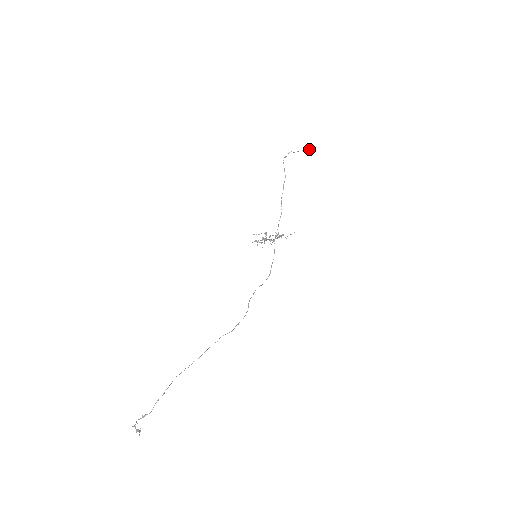
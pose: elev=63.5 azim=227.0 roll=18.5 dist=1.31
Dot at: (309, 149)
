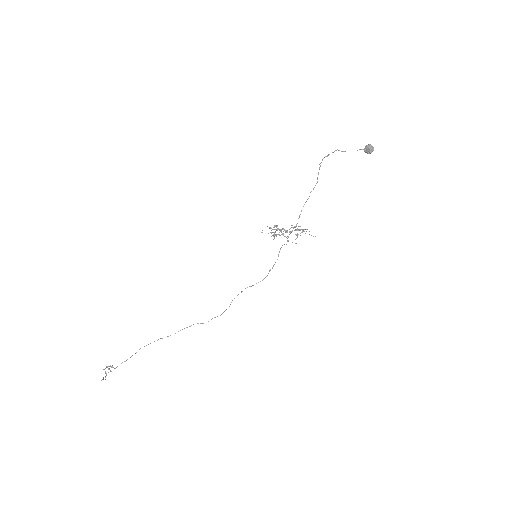
Dot at: (366, 151)
